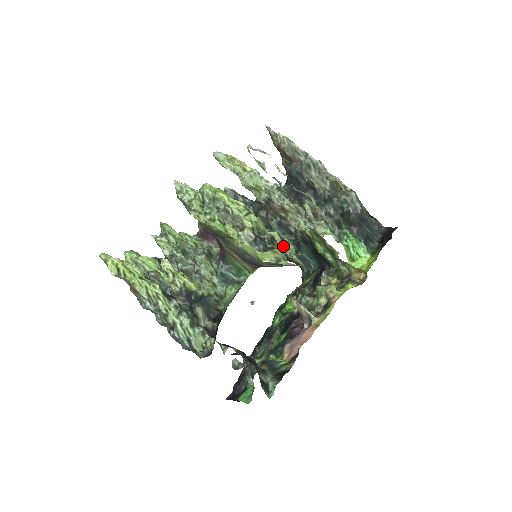
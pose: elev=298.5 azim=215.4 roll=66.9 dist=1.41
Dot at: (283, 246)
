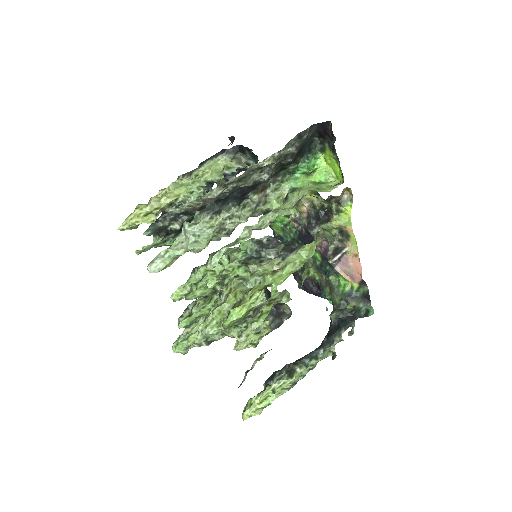
Dot at: (299, 262)
